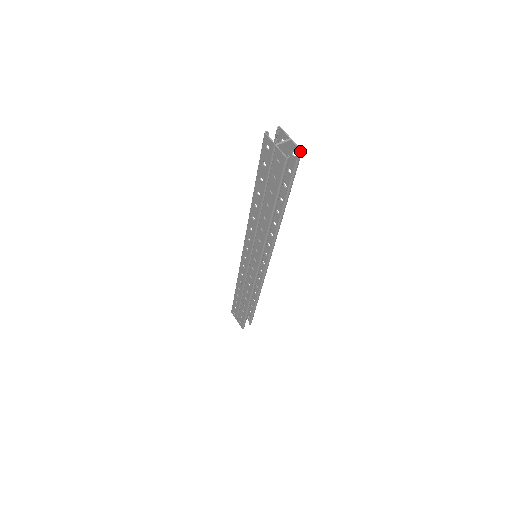
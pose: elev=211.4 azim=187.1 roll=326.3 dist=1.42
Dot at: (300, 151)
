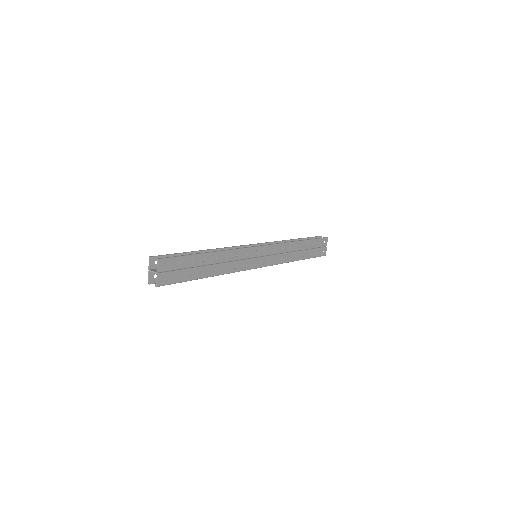
Dot at: (157, 285)
